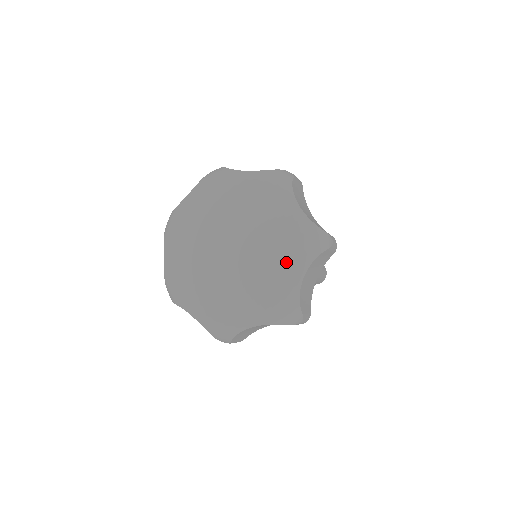
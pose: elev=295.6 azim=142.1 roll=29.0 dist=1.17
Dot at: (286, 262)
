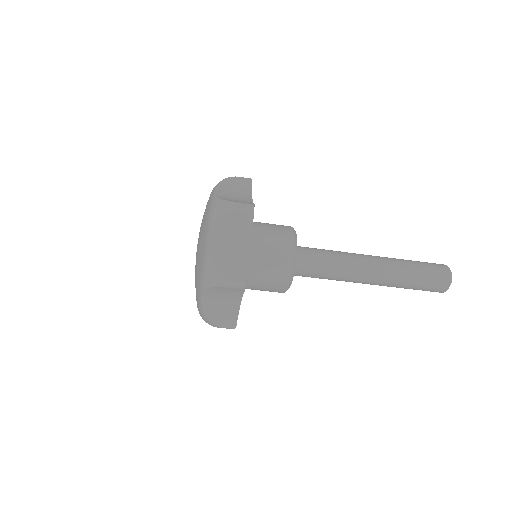
Dot at: (198, 281)
